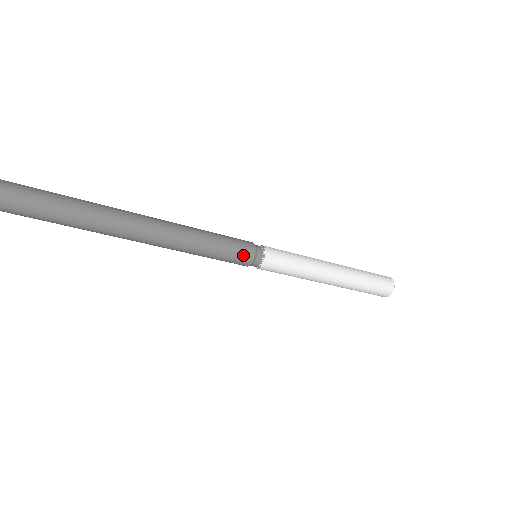
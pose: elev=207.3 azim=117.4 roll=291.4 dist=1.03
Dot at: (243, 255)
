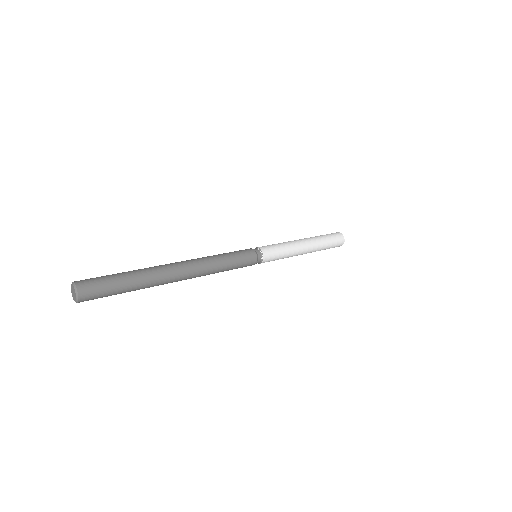
Dot at: (249, 265)
